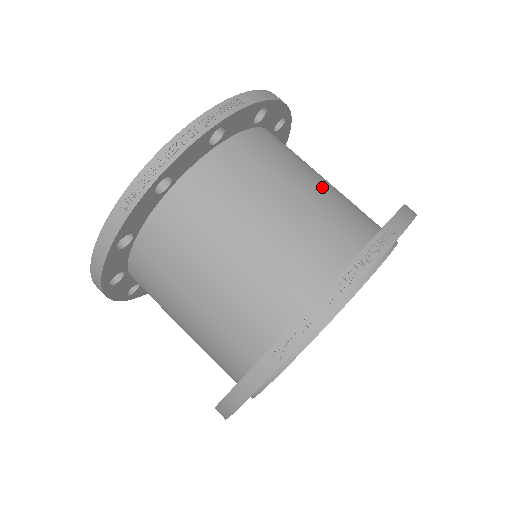
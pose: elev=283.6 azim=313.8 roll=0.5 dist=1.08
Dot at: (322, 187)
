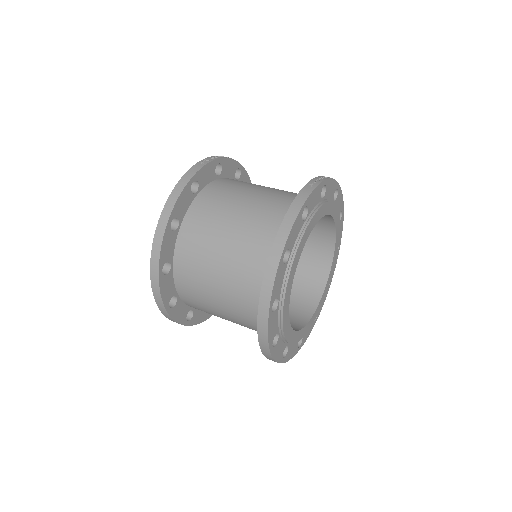
Dot at: occluded
